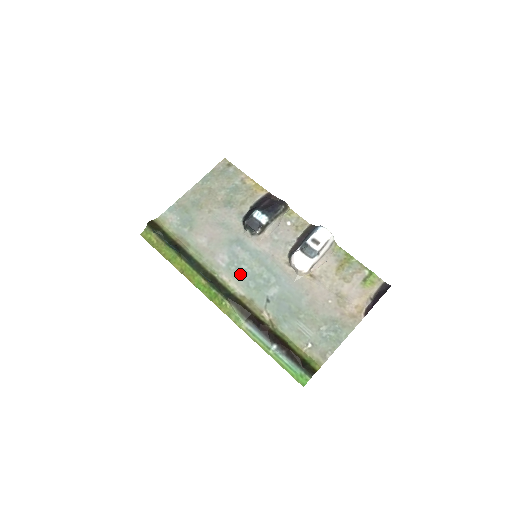
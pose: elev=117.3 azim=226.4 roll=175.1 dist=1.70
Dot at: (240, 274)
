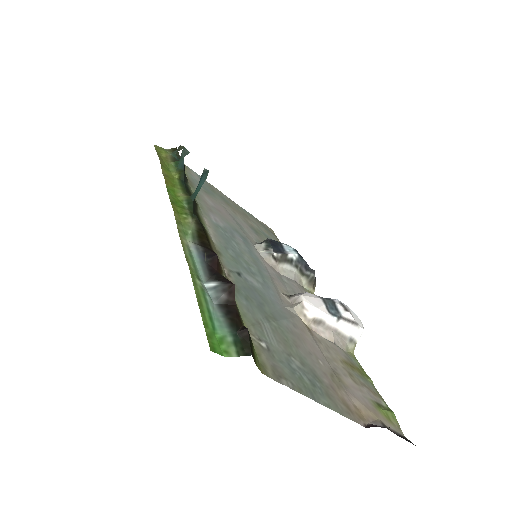
Dot at: (226, 239)
